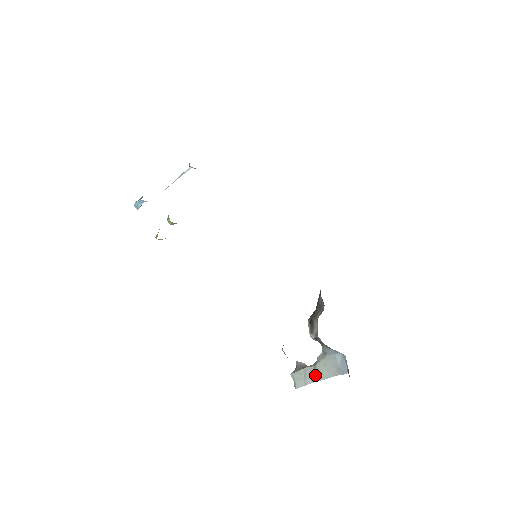
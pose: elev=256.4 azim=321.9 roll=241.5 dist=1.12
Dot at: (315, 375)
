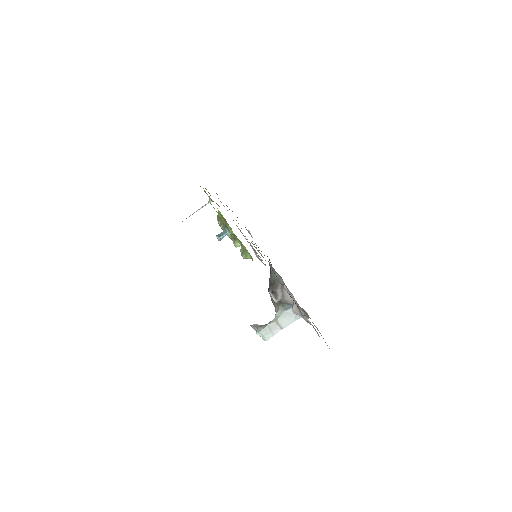
Dot at: (279, 326)
